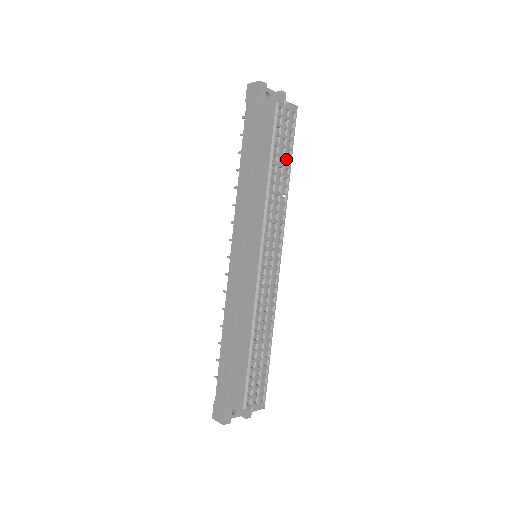
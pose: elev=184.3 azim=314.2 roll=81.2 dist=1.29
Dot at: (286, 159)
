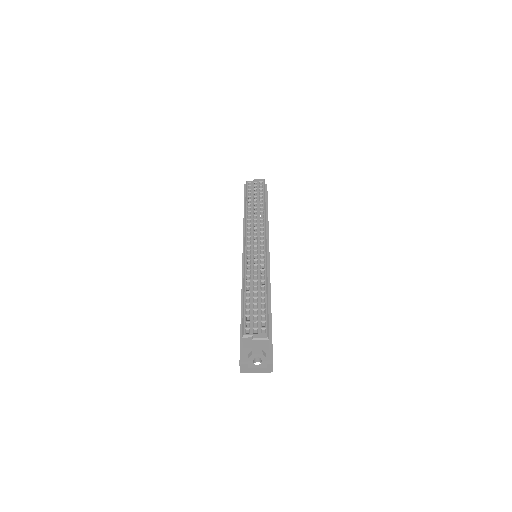
Dot at: (259, 200)
